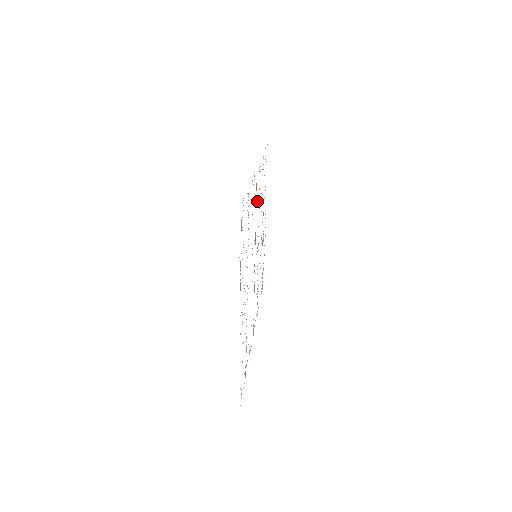
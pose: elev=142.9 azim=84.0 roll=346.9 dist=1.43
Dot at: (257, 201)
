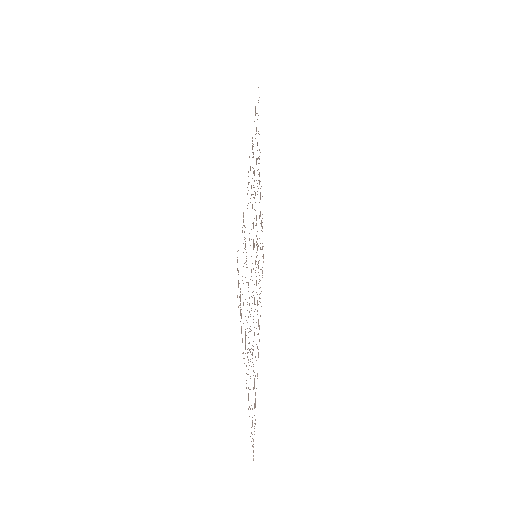
Dot at: occluded
